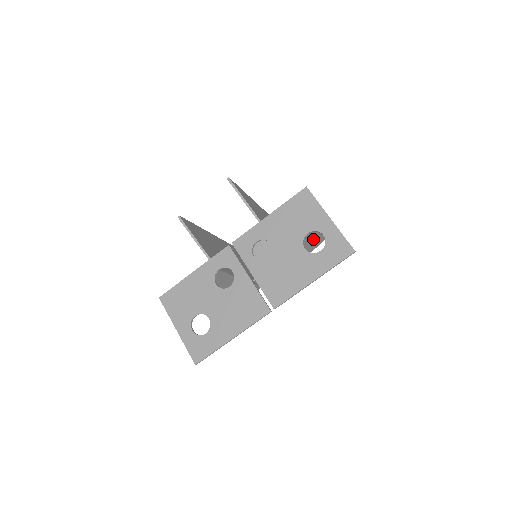
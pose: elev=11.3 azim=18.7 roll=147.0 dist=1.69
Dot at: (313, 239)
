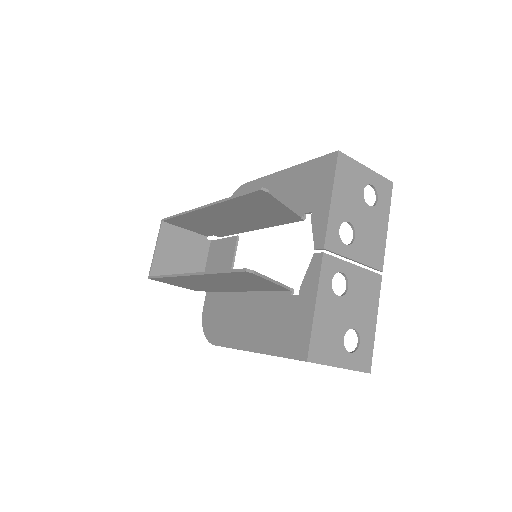
Dot at: occluded
